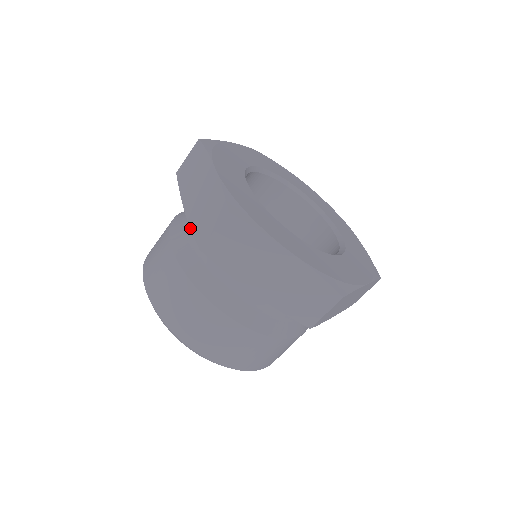
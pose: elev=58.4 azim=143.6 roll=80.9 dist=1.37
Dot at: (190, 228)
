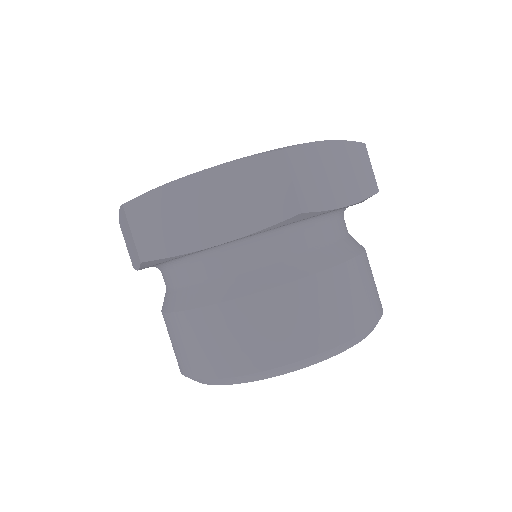
Dot at: (257, 232)
